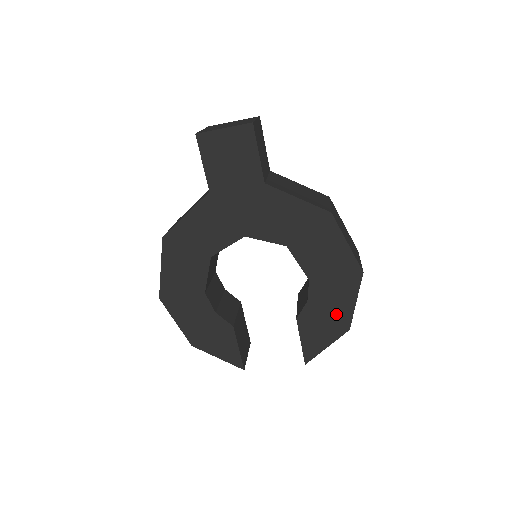
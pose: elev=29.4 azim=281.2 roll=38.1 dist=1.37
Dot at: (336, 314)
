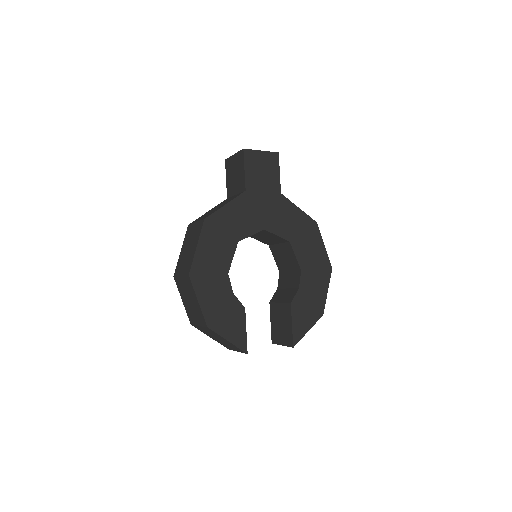
Dot at: (316, 301)
